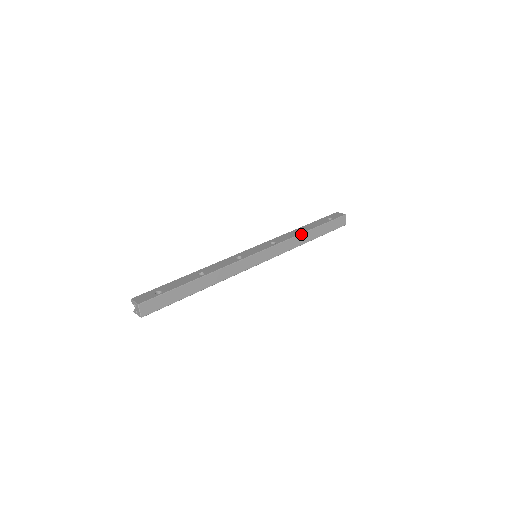
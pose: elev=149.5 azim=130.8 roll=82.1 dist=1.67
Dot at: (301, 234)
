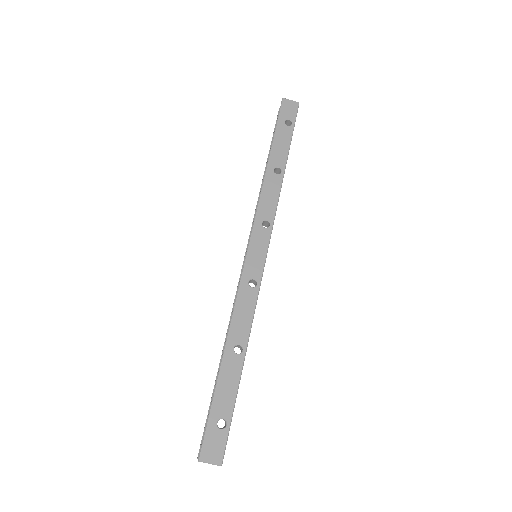
Dot at: (282, 182)
